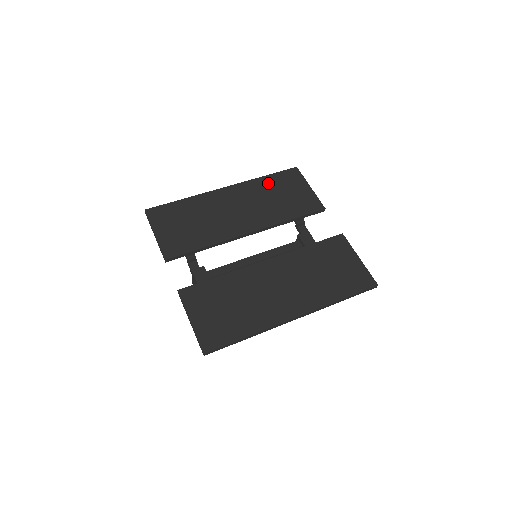
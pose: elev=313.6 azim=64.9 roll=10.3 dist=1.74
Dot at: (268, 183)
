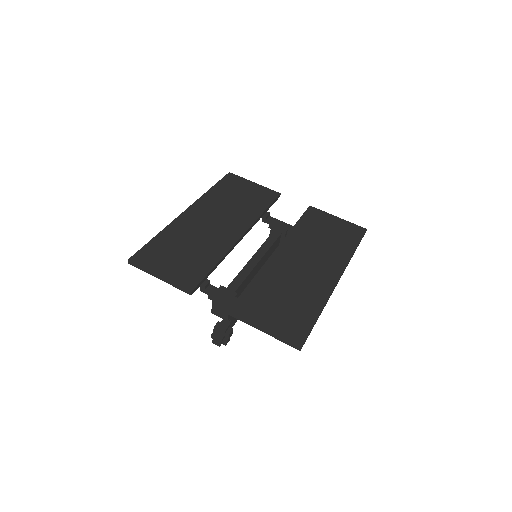
Dot at: (219, 192)
